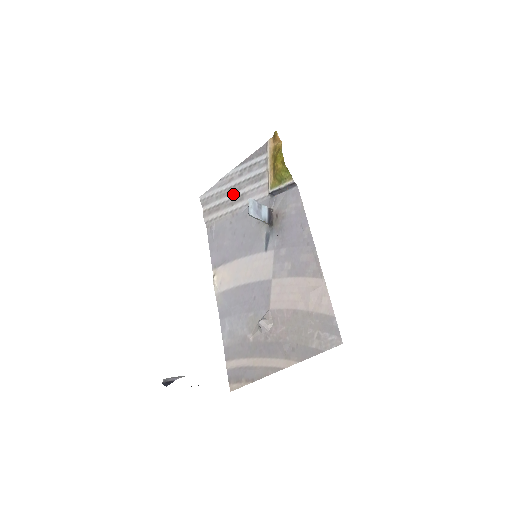
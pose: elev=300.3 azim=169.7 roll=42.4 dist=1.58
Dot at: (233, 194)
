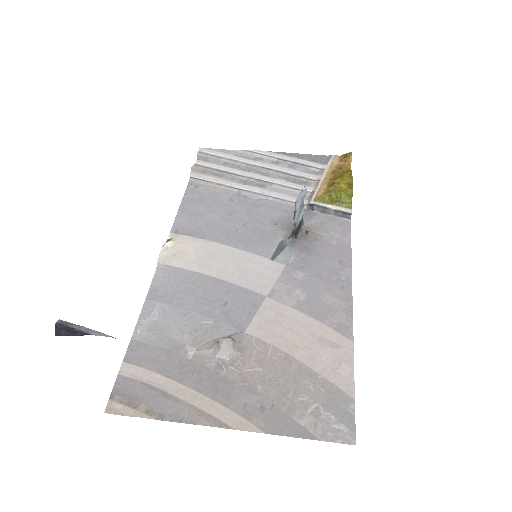
Dot at: (253, 174)
